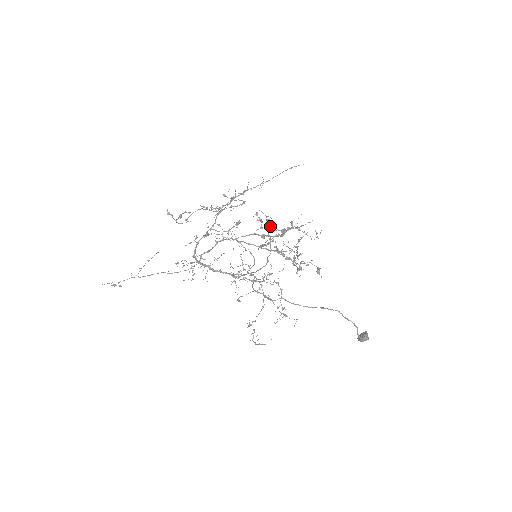
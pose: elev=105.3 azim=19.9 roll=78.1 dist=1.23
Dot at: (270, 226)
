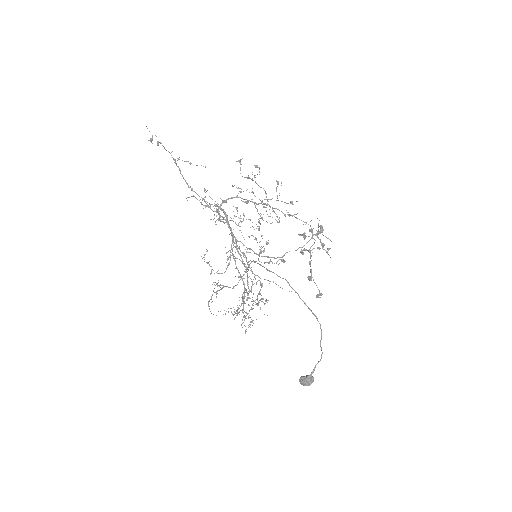
Dot at: (319, 232)
